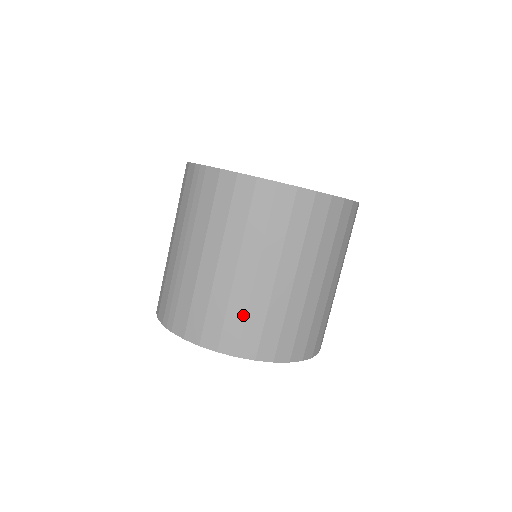
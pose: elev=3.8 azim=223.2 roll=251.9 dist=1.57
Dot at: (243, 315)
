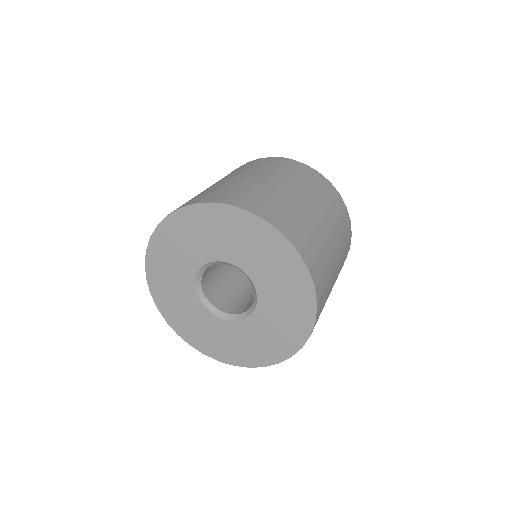
Dot at: (310, 232)
